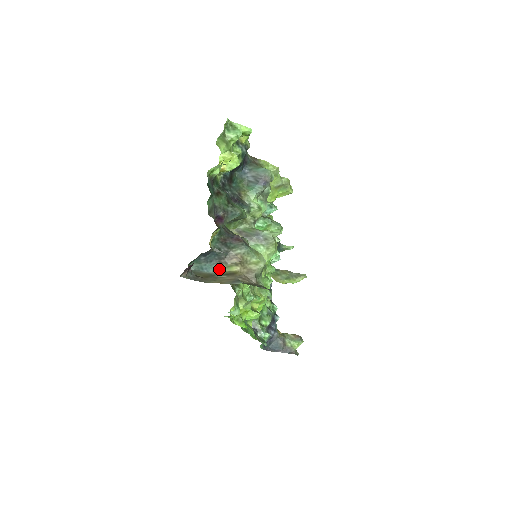
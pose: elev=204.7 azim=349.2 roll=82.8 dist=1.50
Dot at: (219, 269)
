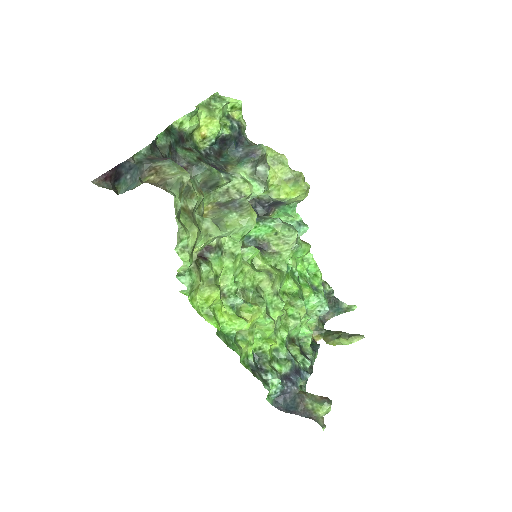
Dot at: (138, 184)
